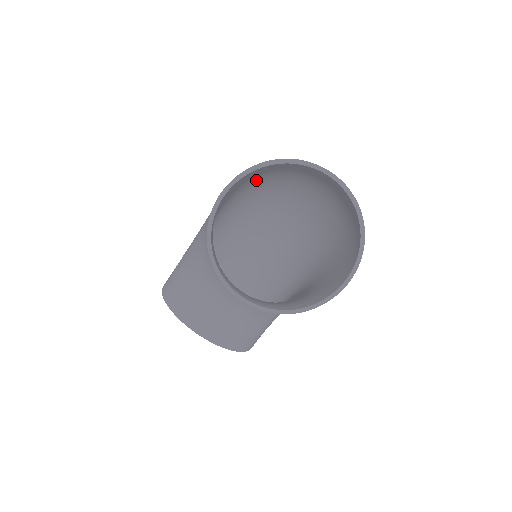
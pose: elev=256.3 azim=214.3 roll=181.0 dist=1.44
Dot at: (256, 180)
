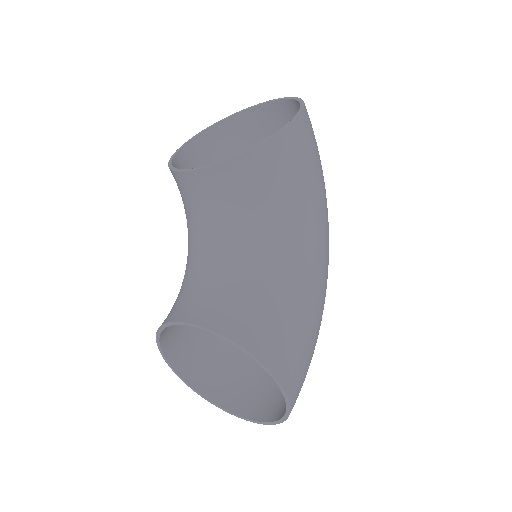
Dot at: occluded
